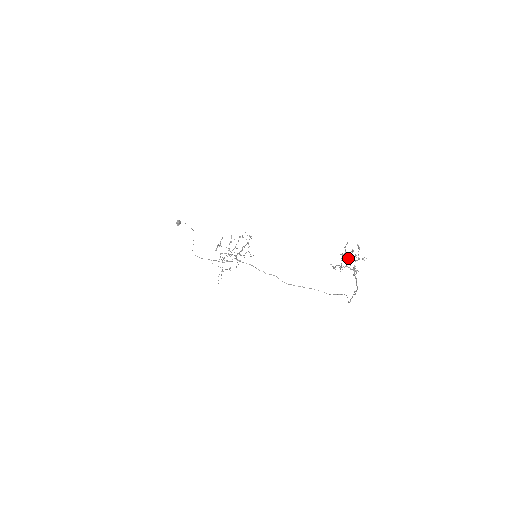
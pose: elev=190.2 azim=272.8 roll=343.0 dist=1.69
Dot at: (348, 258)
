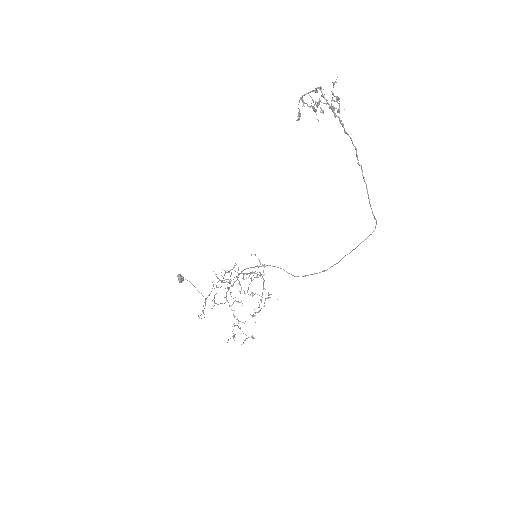
Dot at: (318, 101)
